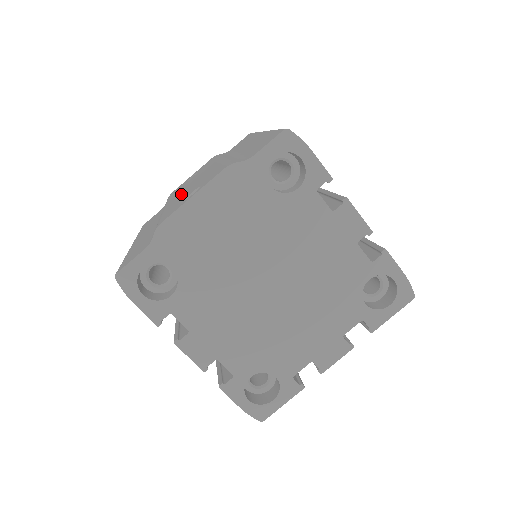
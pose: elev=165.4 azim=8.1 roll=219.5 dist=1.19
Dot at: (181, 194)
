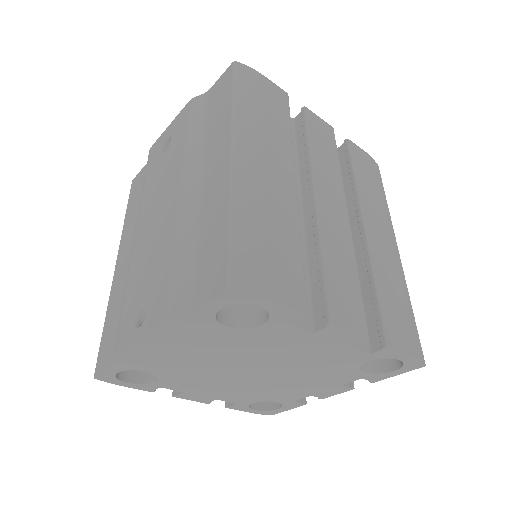
Dot at: (143, 243)
